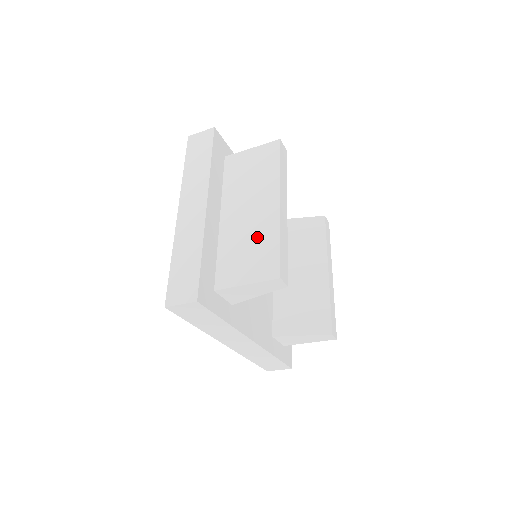
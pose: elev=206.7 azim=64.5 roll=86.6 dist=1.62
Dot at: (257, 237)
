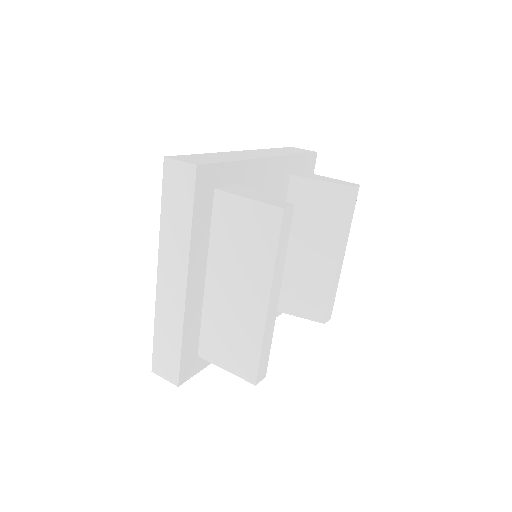
Dot at: (240, 329)
